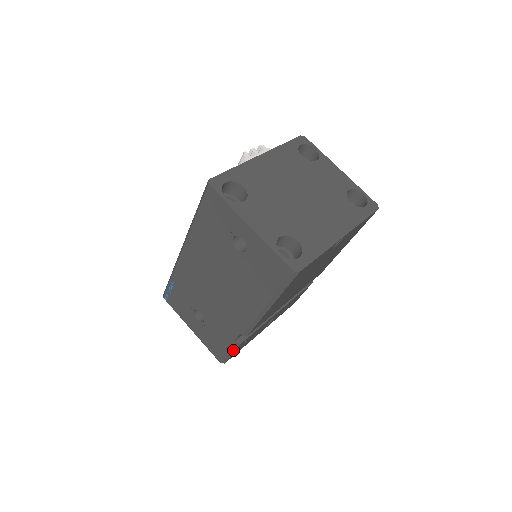
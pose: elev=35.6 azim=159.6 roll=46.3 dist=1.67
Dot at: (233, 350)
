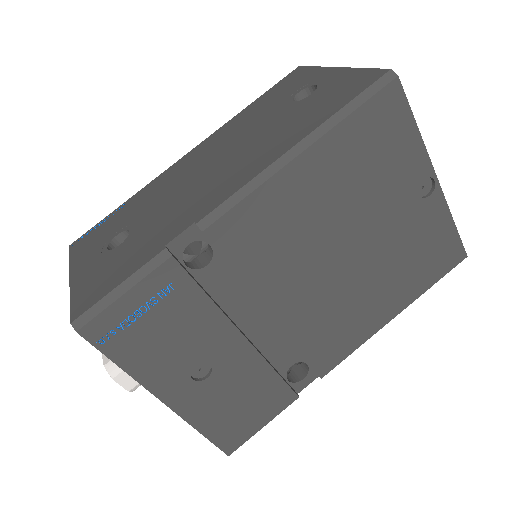
Dot at: (138, 277)
